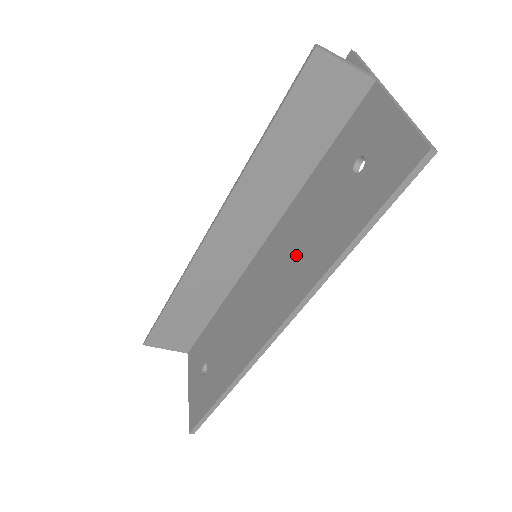
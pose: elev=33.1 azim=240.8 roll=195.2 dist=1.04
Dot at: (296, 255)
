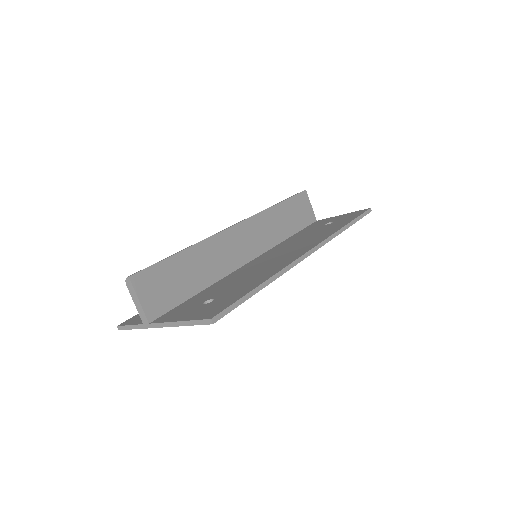
Dot at: (302, 242)
